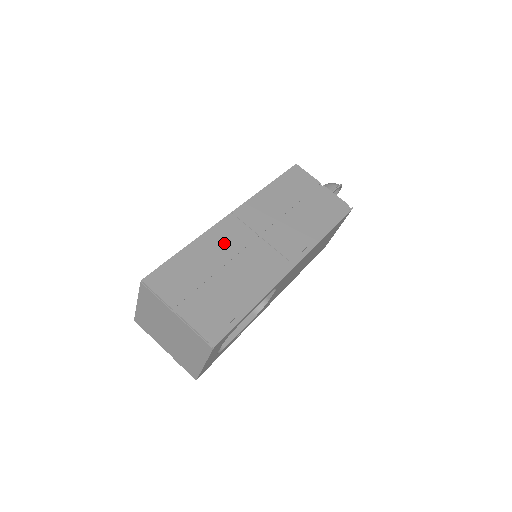
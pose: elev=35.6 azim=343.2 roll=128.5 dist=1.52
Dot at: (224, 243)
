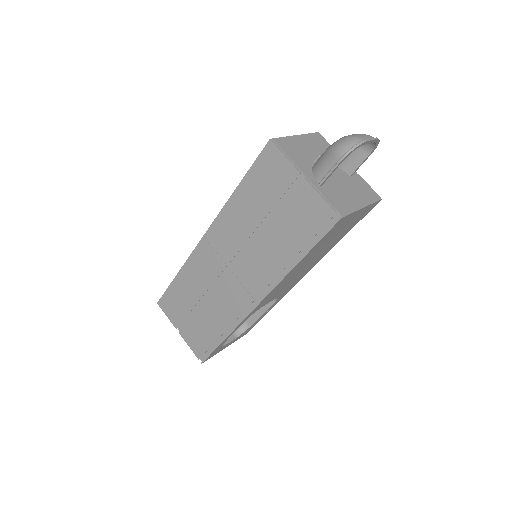
Dot at: (200, 273)
